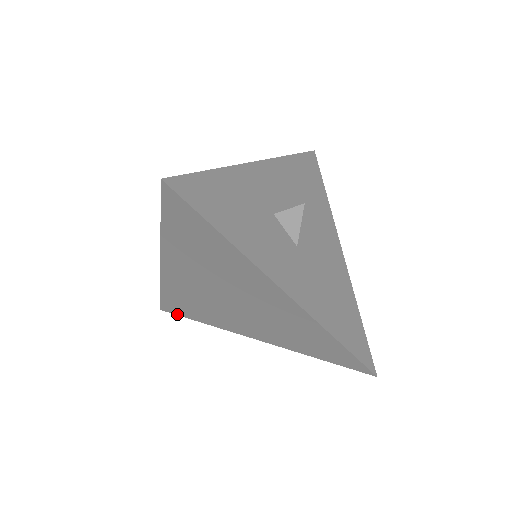
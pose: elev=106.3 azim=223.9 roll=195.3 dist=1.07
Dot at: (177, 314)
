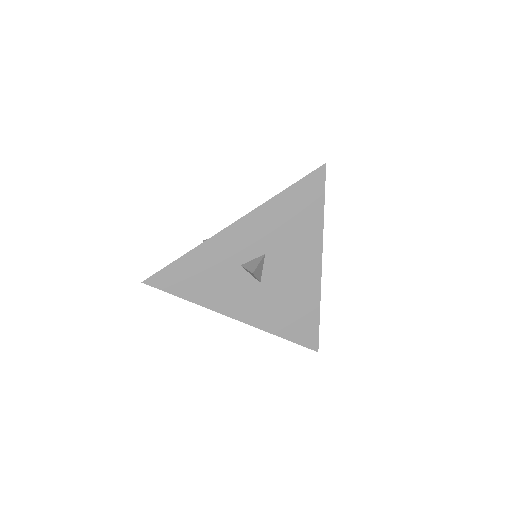
Dot at: occluded
